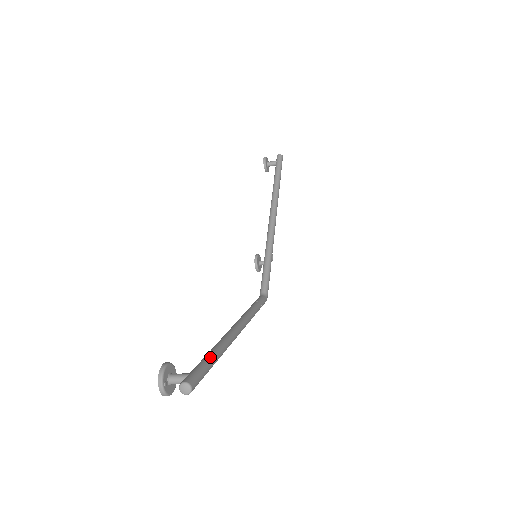
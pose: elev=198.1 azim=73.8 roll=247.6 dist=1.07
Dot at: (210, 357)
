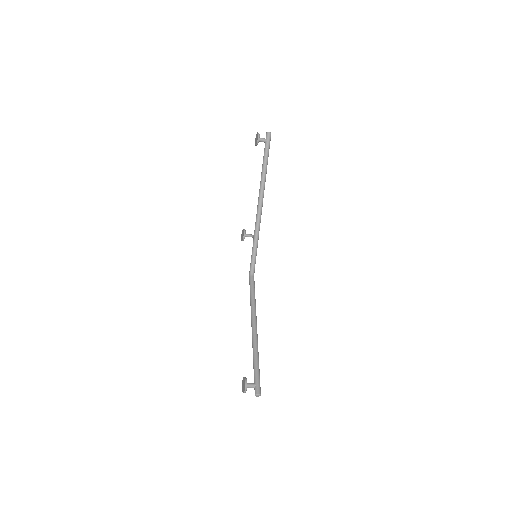
Dot at: occluded
